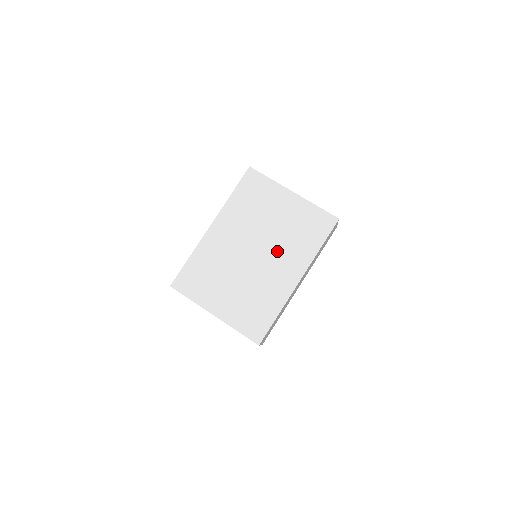
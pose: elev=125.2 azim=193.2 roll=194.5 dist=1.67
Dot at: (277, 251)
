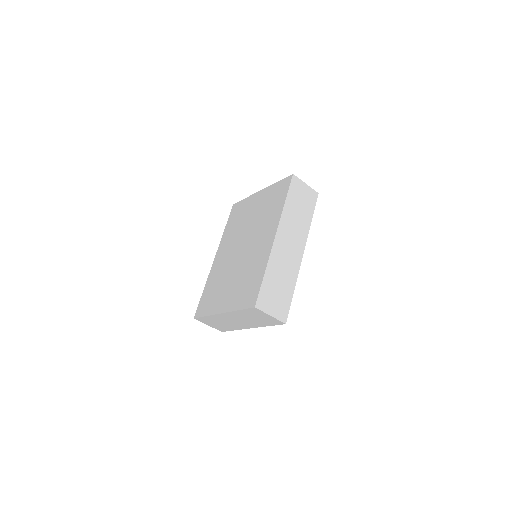
Dot at: (256, 232)
